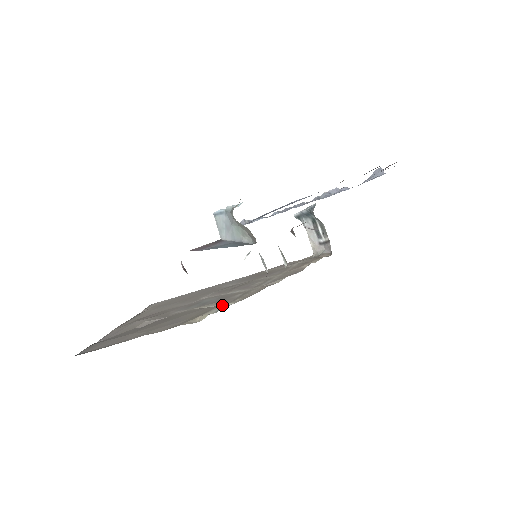
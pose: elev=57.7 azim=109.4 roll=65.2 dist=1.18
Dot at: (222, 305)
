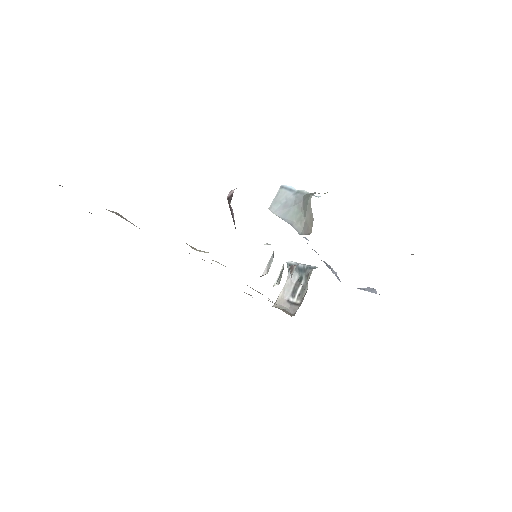
Dot at: (215, 261)
